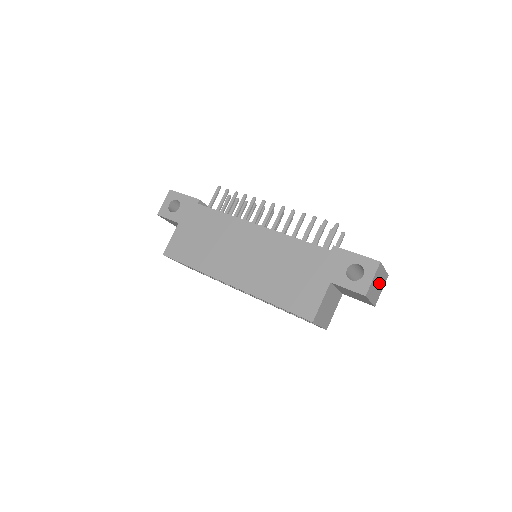
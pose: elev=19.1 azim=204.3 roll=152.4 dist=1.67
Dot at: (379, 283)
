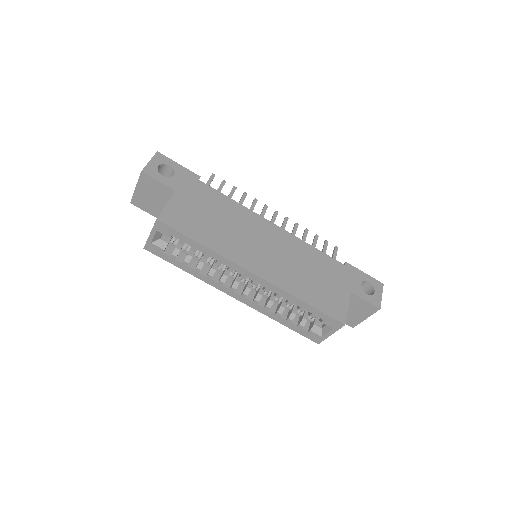
Dot at: occluded
